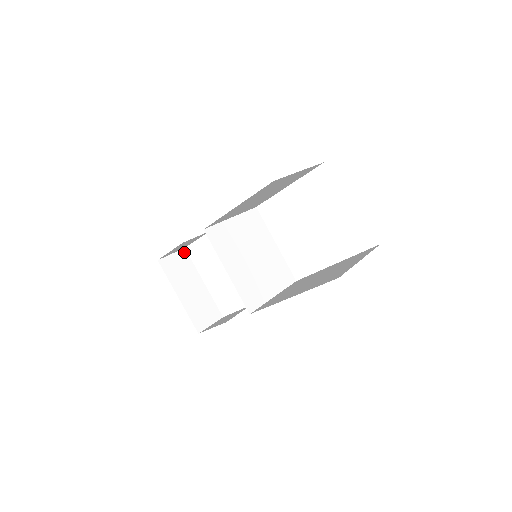
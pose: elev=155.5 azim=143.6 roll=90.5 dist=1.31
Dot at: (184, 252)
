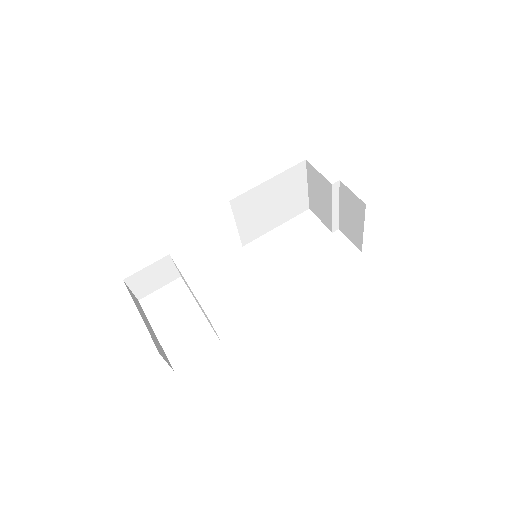
Dot at: (138, 302)
